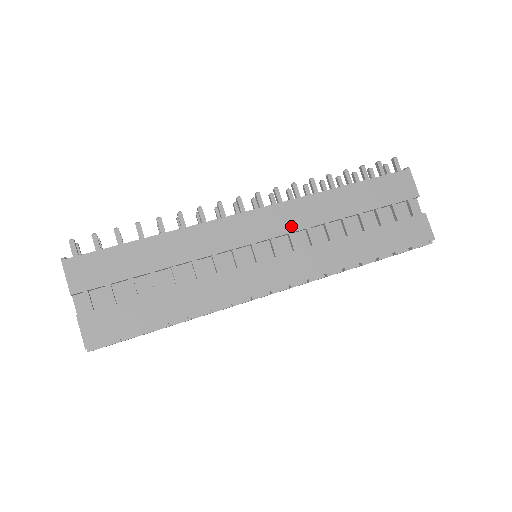
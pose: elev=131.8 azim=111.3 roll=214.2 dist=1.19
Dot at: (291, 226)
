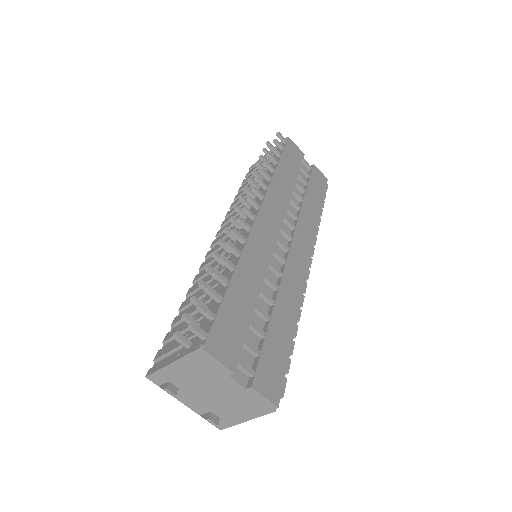
Dot at: (281, 211)
